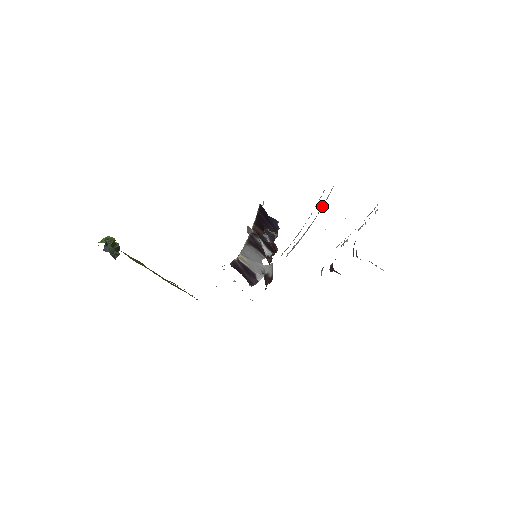
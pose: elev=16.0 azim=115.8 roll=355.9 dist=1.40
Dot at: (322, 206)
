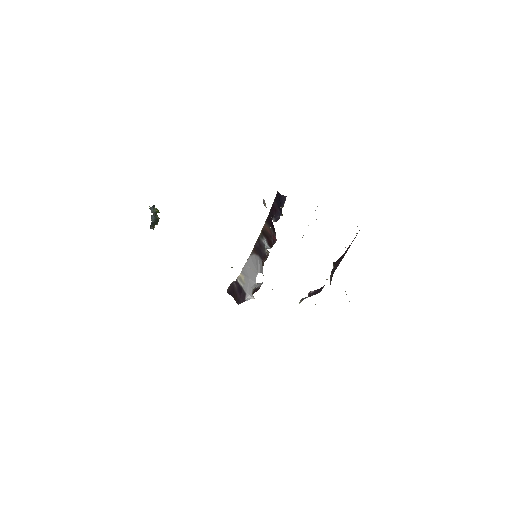
Dot at: occluded
